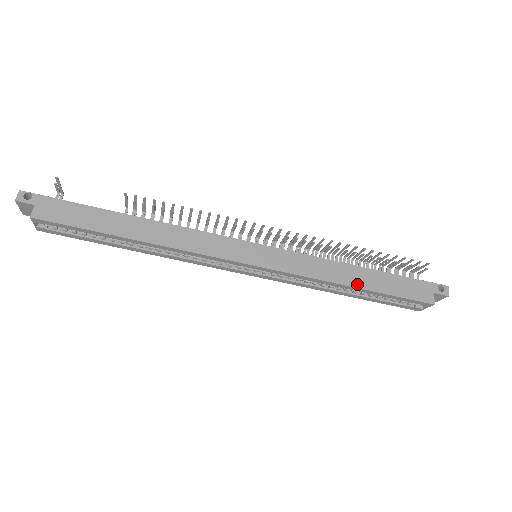
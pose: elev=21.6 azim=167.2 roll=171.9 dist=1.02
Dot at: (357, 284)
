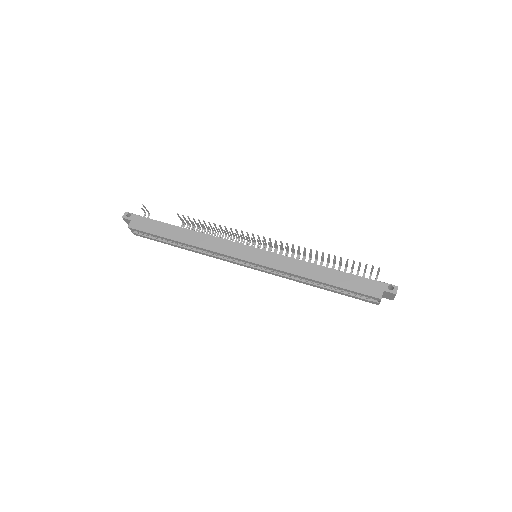
Dot at: (321, 279)
